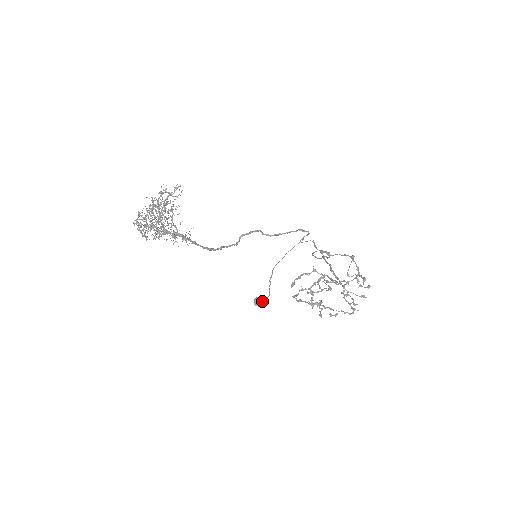
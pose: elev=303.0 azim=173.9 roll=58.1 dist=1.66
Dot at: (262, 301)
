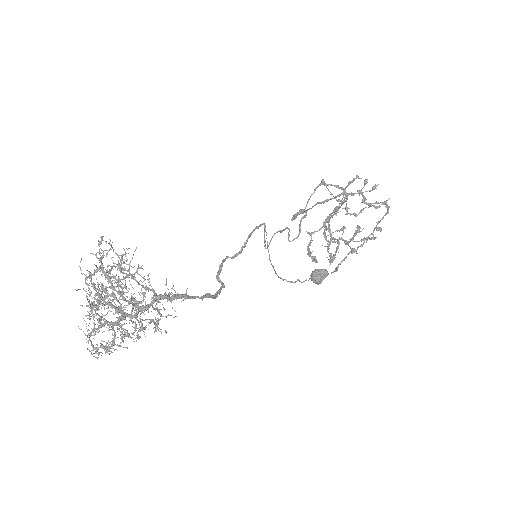
Dot at: (320, 269)
